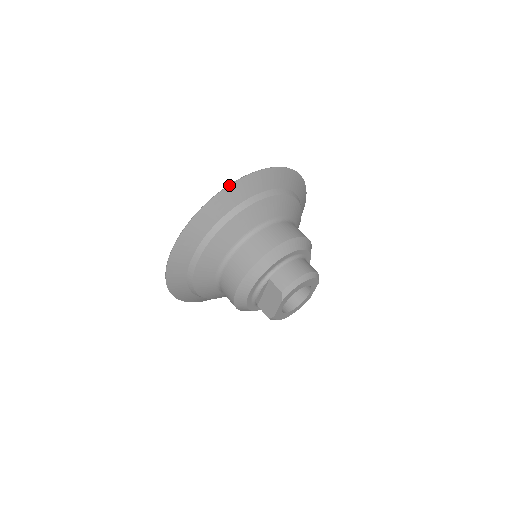
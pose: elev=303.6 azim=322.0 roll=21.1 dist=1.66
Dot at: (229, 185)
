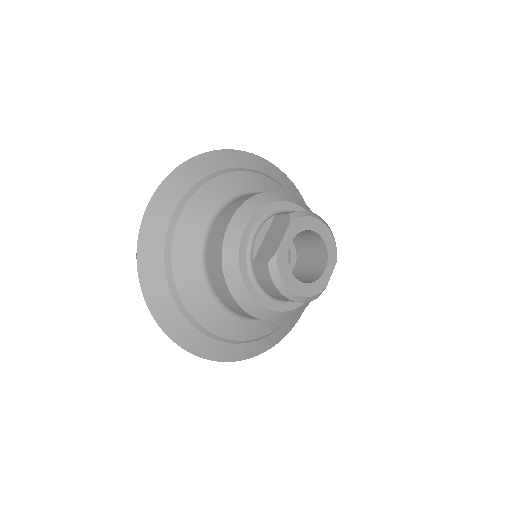
Dot at: (243, 151)
